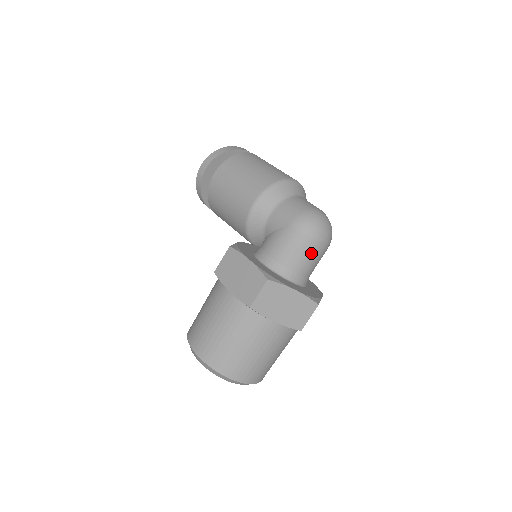
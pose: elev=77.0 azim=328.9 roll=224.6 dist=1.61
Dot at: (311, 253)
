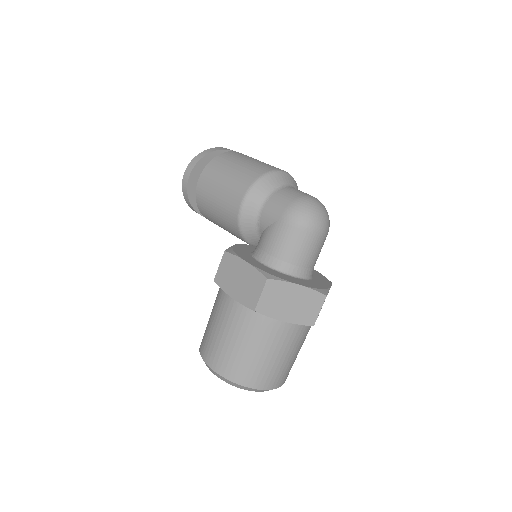
Dot at: (309, 243)
